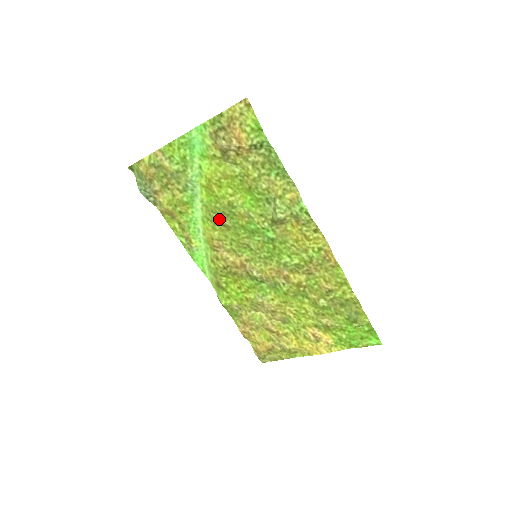
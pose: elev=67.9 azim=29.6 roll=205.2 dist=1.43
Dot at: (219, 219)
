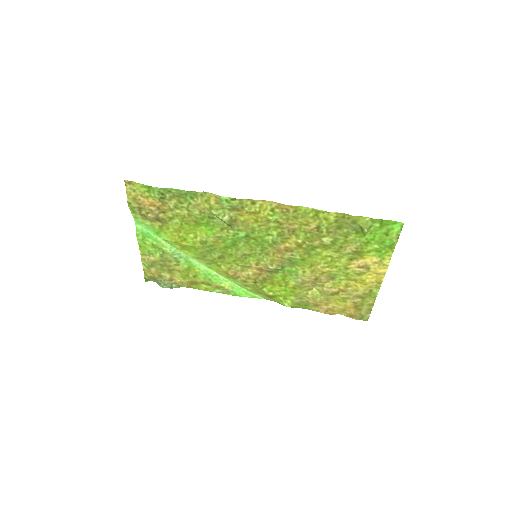
Dot at: (212, 257)
